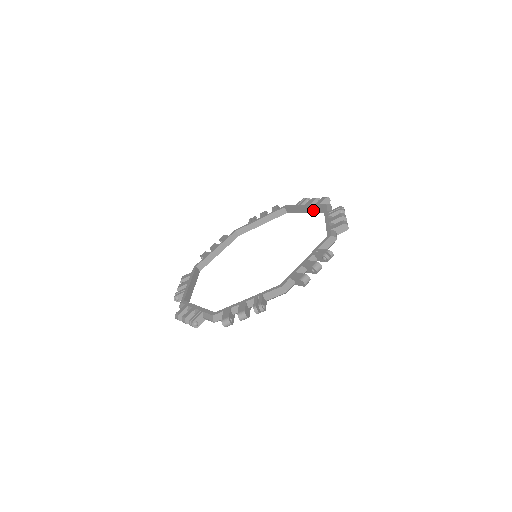
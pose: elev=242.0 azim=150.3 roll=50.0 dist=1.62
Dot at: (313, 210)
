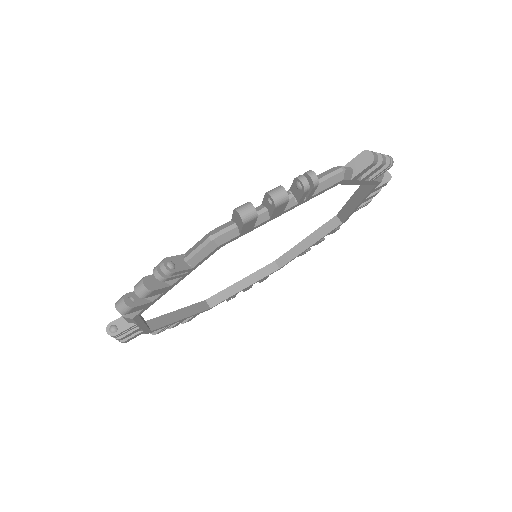
Dot at: (321, 233)
